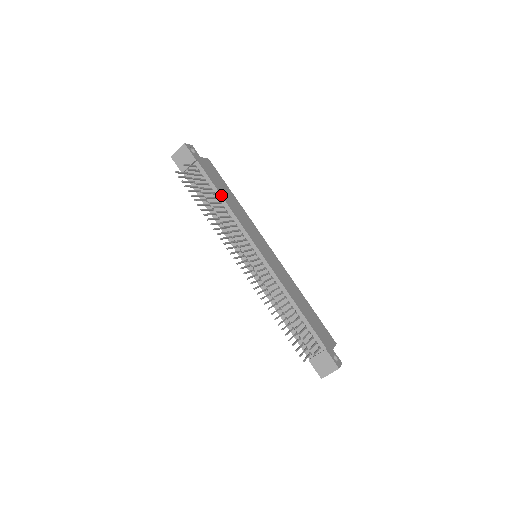
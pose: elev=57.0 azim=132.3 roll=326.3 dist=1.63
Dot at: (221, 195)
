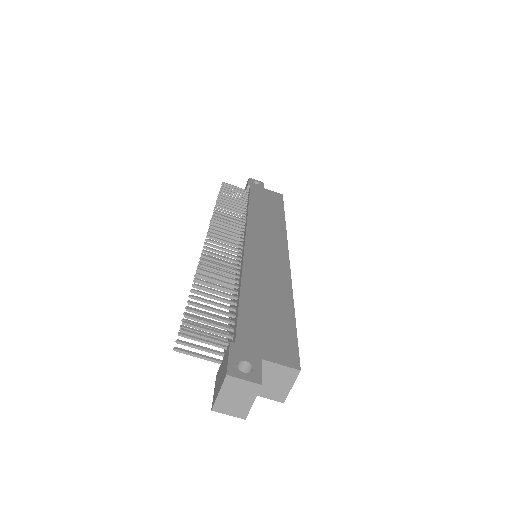
Dot at: (249, 202)
